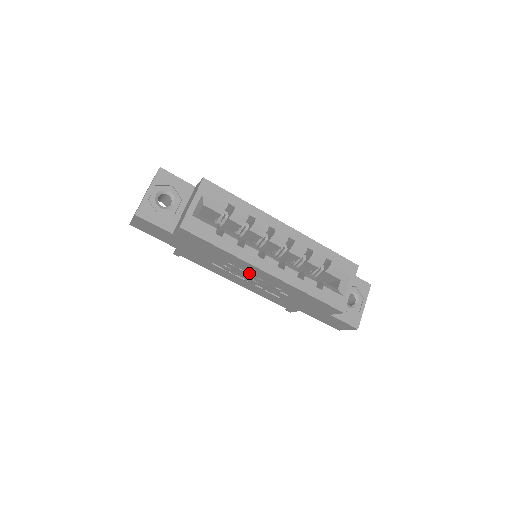
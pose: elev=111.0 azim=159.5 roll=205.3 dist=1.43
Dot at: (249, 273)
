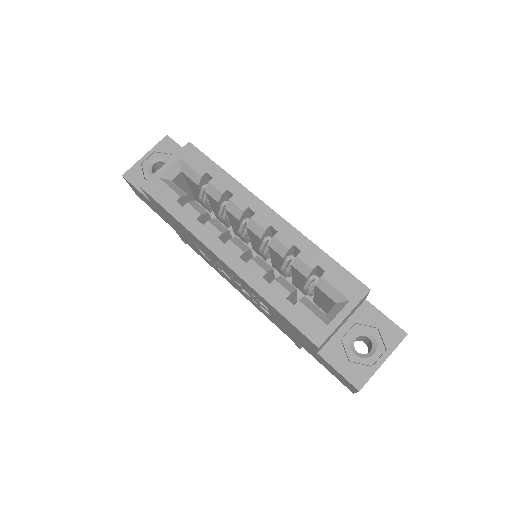
Dot at: occluded
